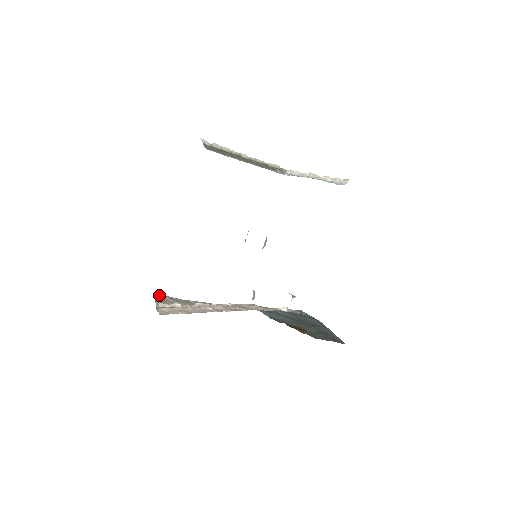
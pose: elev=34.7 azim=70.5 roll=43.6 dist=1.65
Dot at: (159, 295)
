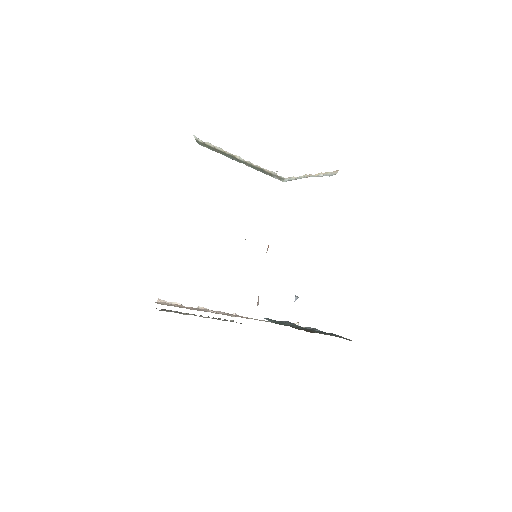
Dot at: occluded
